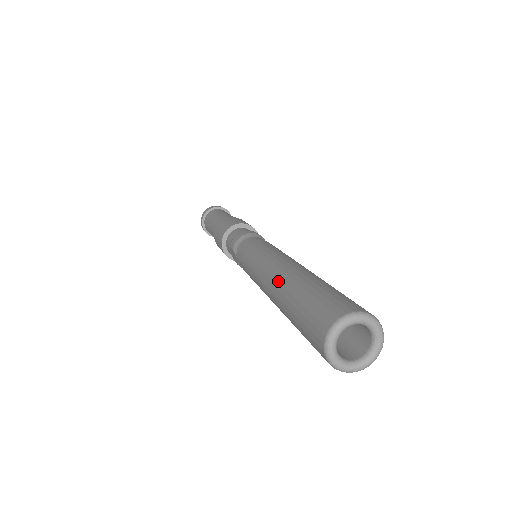
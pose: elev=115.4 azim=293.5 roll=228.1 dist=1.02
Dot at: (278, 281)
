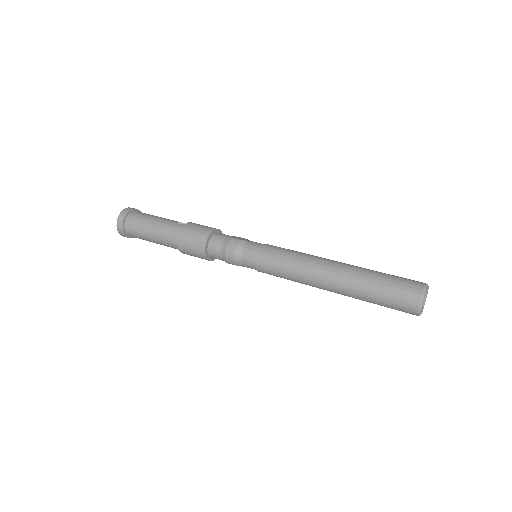
Dot at: (338, 291)
